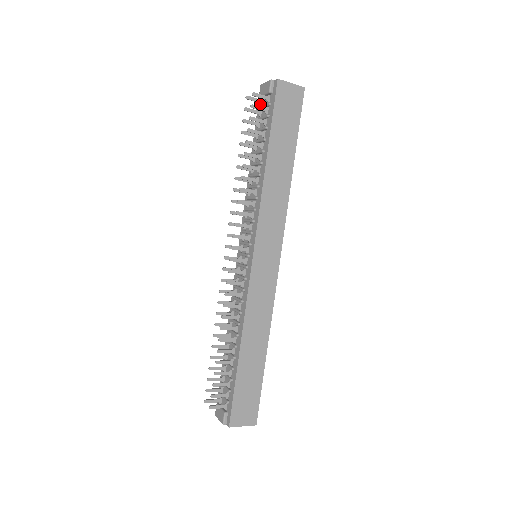
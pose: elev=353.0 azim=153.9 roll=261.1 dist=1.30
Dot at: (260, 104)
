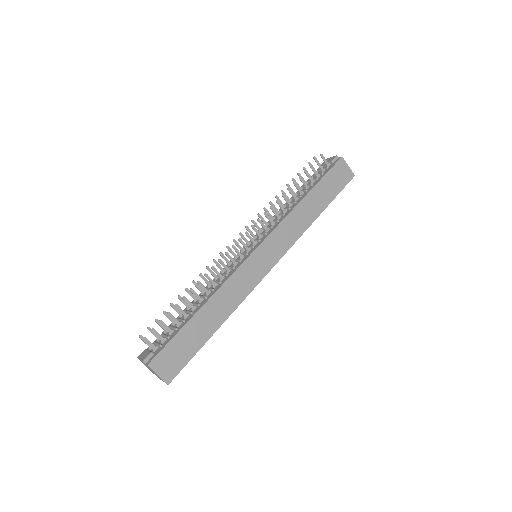
Dot at: (319, 168)
